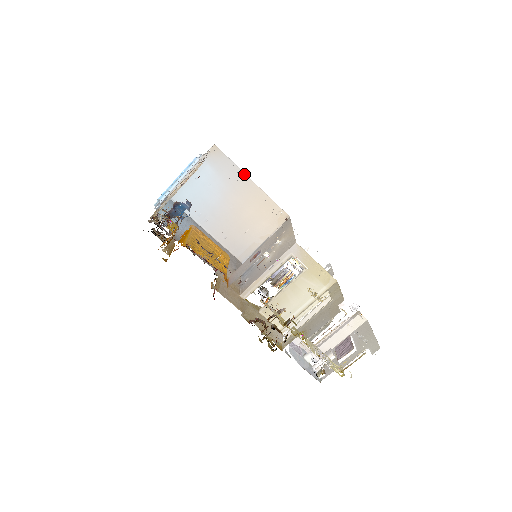
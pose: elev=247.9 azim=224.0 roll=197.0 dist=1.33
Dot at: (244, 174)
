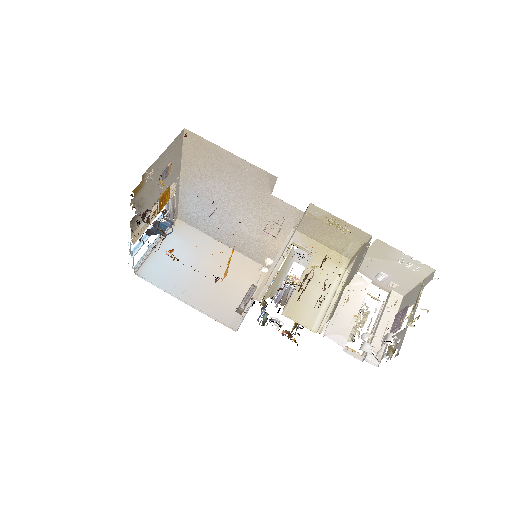
Dot at: (213, 239)
